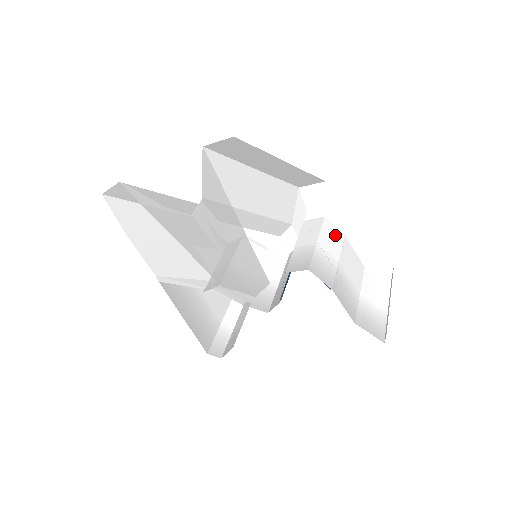
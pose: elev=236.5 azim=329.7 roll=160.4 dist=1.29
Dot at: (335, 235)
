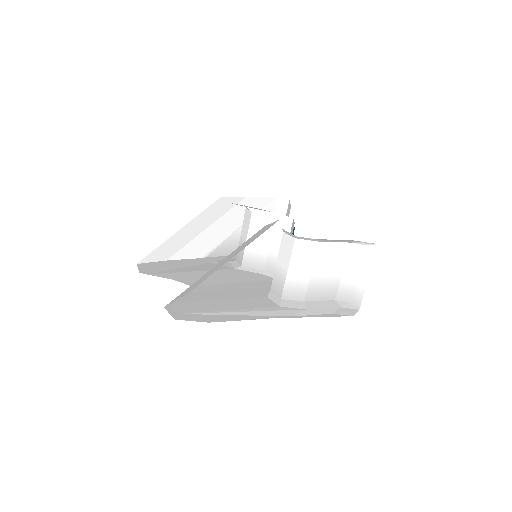
Dot at: (307, 250)
